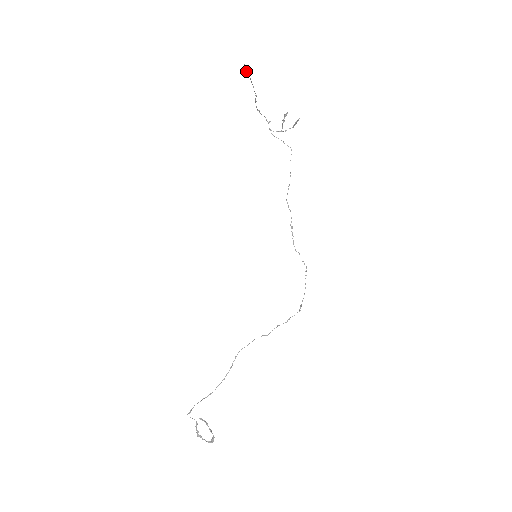
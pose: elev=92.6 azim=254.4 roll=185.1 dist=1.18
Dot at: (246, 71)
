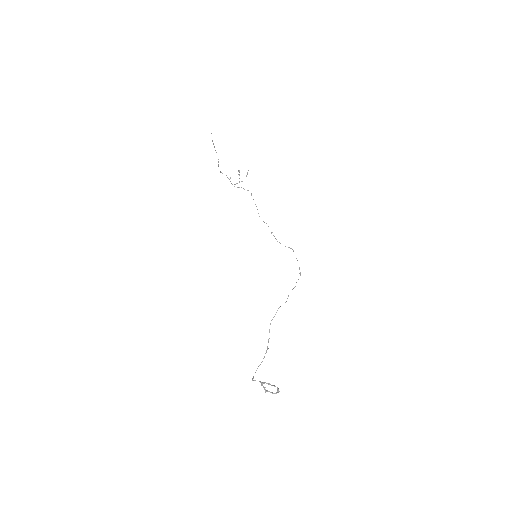
Dot at: (212, 140)
